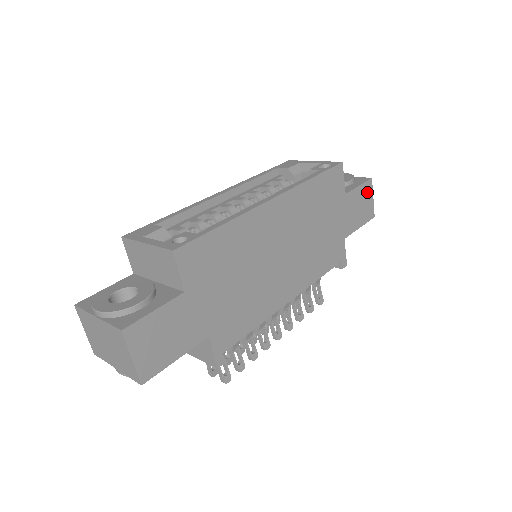
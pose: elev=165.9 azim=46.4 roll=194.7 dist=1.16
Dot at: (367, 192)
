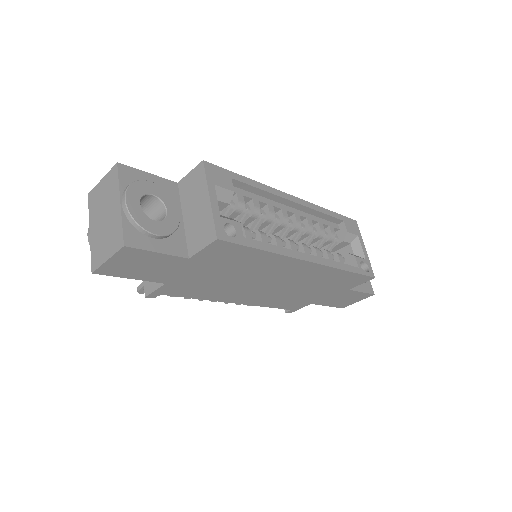
Dot at: (360, 297)
